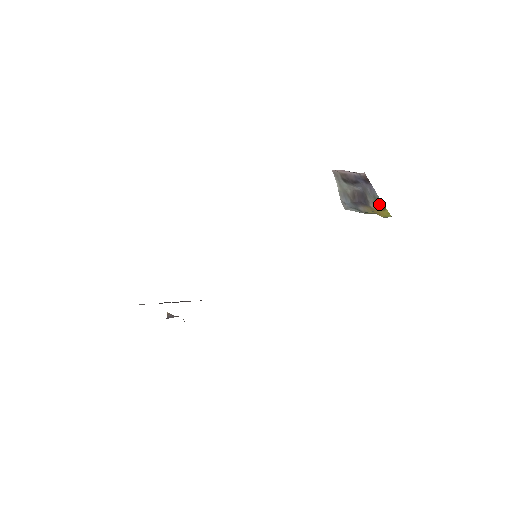
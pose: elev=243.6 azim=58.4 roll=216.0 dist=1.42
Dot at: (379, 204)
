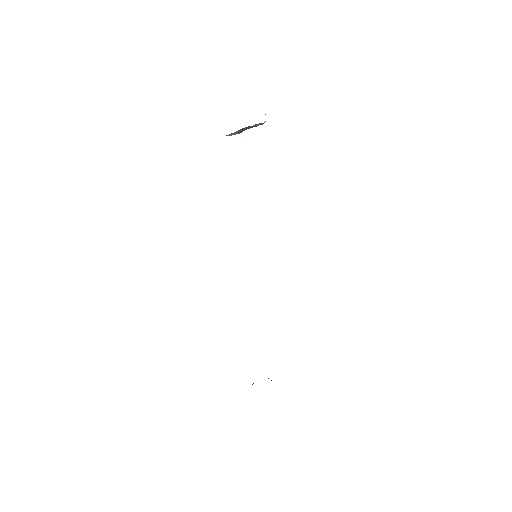
Dot at: occluded
